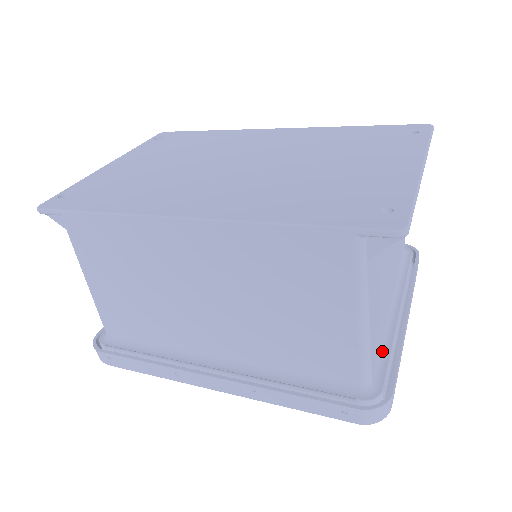
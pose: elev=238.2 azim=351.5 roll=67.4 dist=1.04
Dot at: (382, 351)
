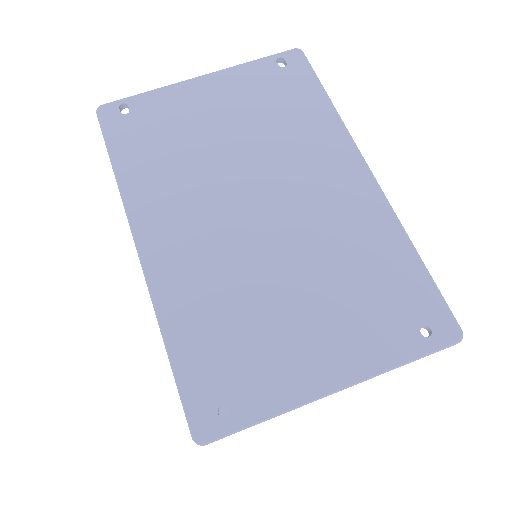
Dot at: occluded
